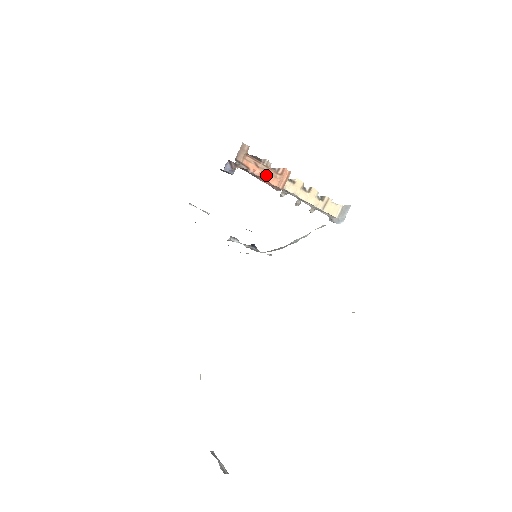
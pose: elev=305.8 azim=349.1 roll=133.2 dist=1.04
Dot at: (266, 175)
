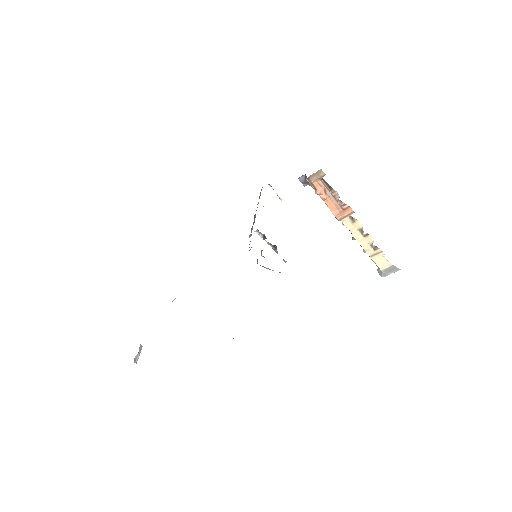
Dot at: (330, 203)
